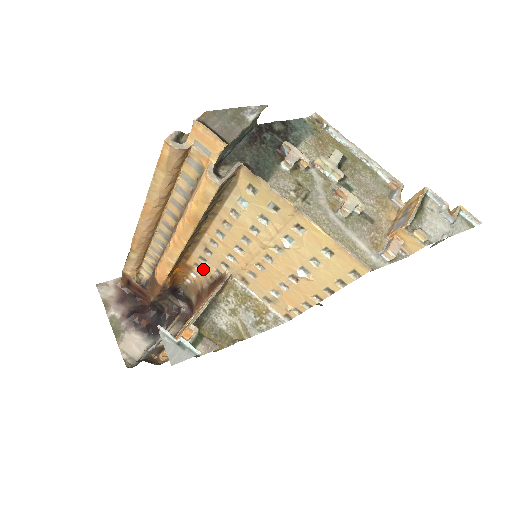
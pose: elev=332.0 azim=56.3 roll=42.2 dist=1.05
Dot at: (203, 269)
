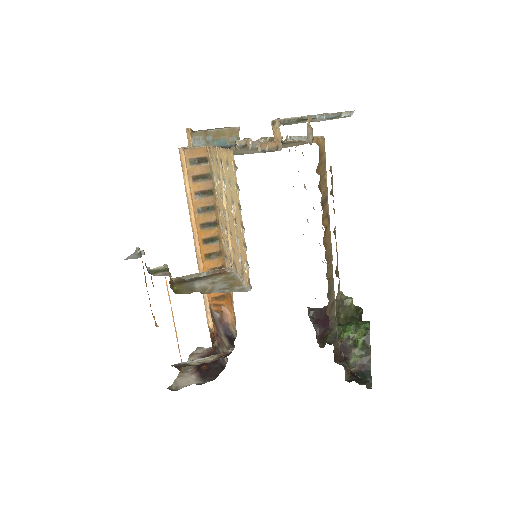
Dot at: occluded
